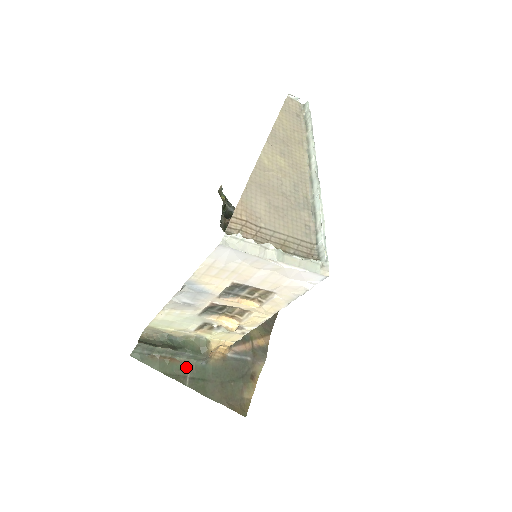
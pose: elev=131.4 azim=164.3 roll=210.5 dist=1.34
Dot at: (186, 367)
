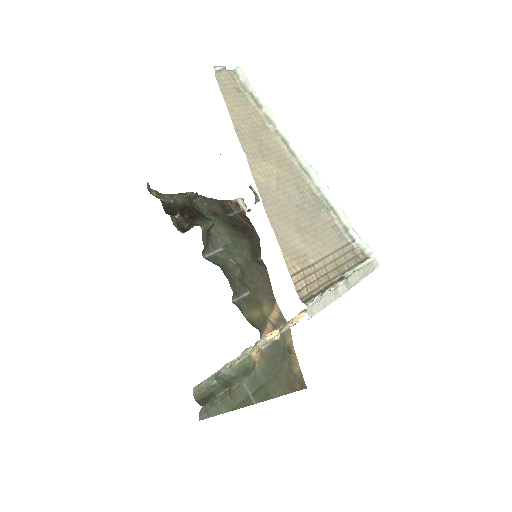
Dot at: (243, 389)
